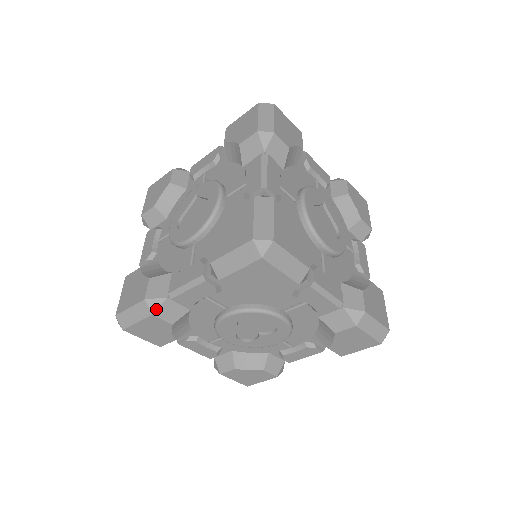
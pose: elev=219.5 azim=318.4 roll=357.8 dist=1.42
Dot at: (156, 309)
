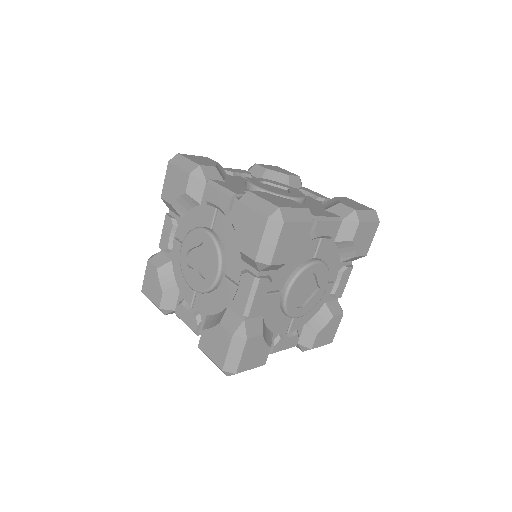
Dot at: (195, 175)
